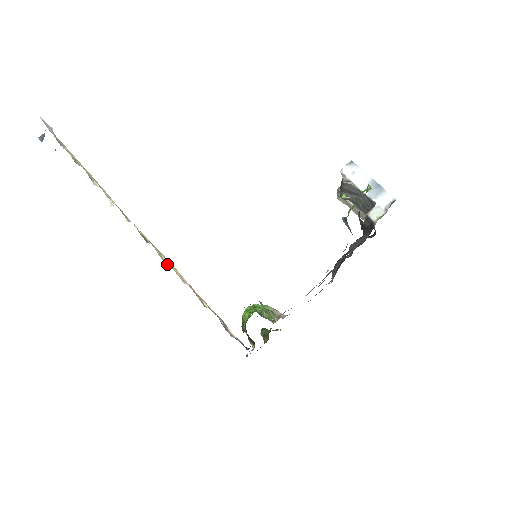
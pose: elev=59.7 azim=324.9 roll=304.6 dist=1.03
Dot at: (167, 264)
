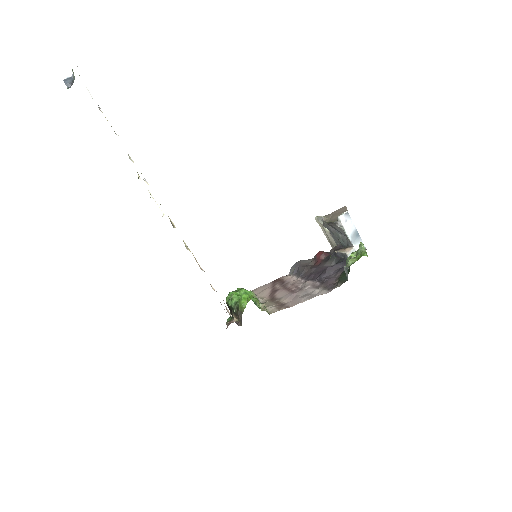
Dot at: (188, 249)
